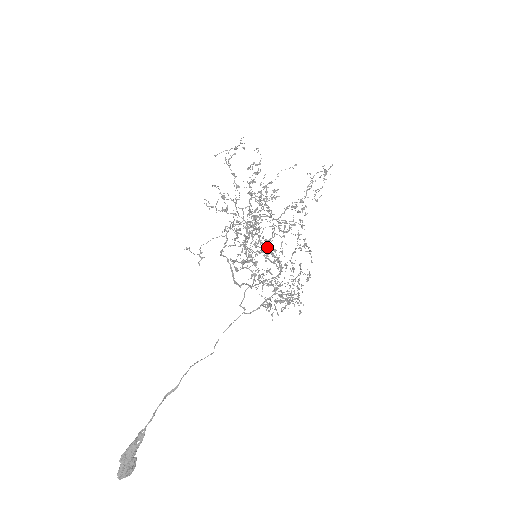
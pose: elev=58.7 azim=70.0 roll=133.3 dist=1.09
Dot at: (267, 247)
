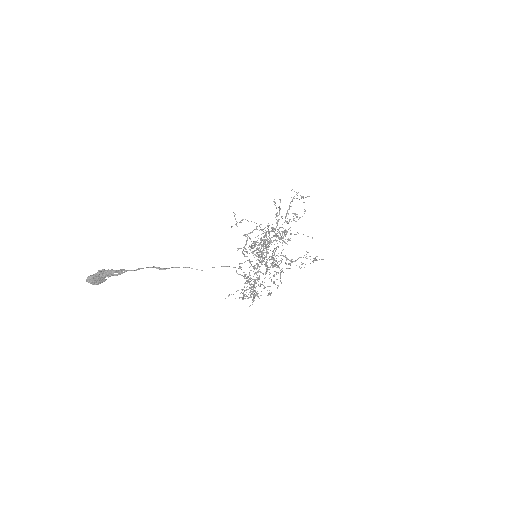
Dot at: occluded
